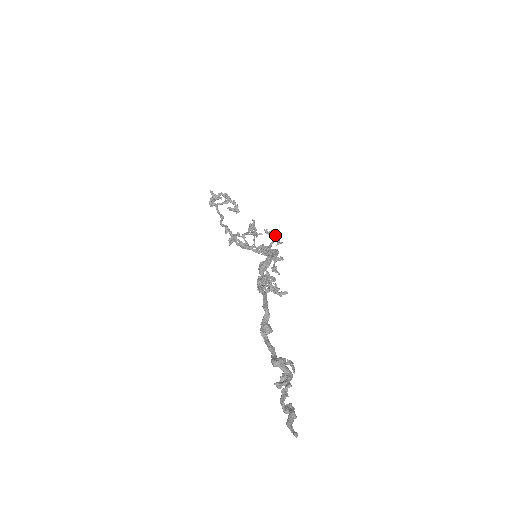
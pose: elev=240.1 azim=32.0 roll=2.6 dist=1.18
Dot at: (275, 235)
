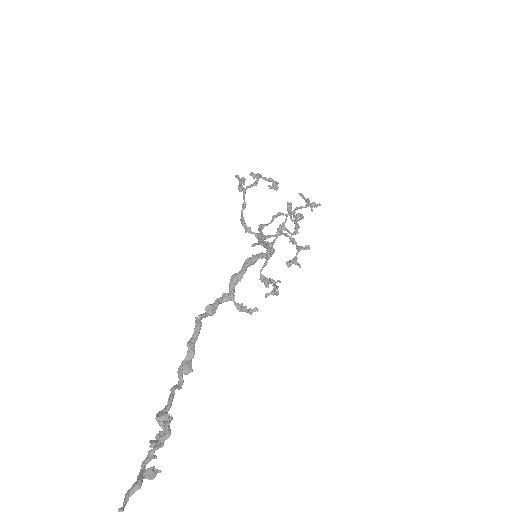
Dot at: (279, 229)
